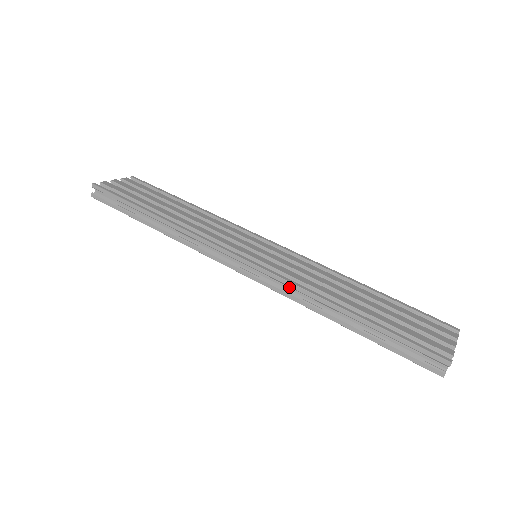
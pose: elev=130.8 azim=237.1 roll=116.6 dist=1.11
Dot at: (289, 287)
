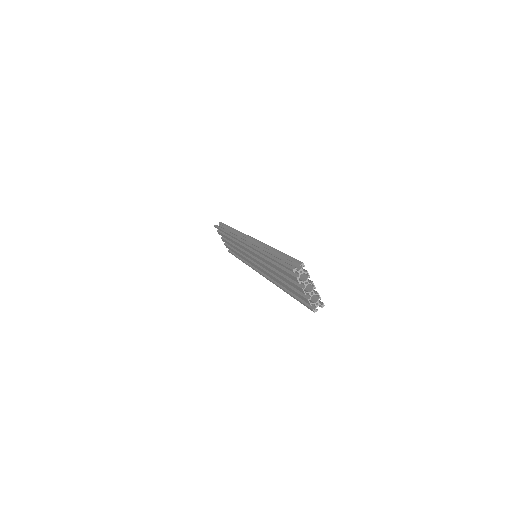
Dot at: occluded
